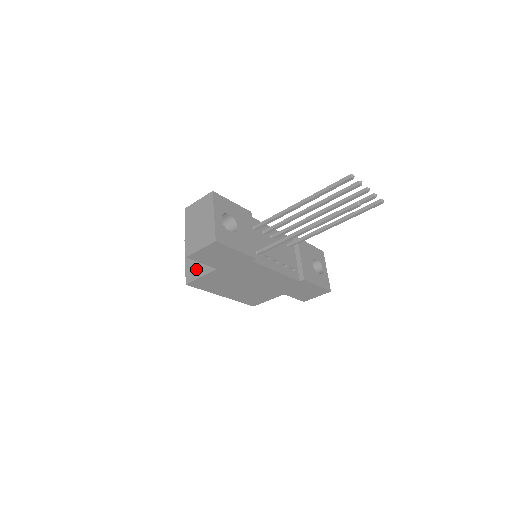
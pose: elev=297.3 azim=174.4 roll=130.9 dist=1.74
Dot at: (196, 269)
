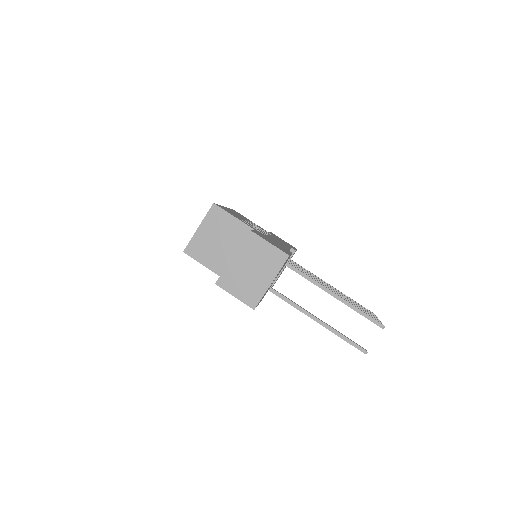
Dot at: (204, 251)
